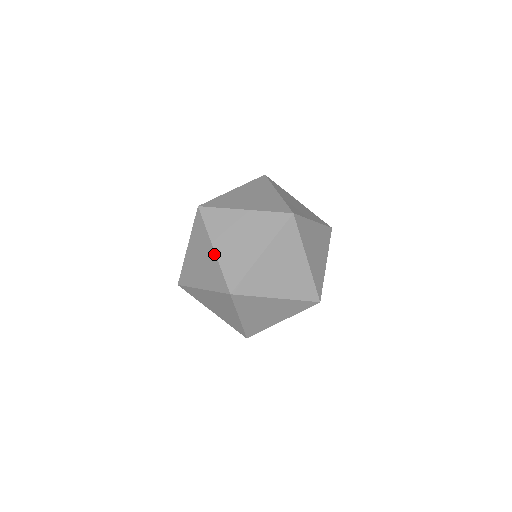
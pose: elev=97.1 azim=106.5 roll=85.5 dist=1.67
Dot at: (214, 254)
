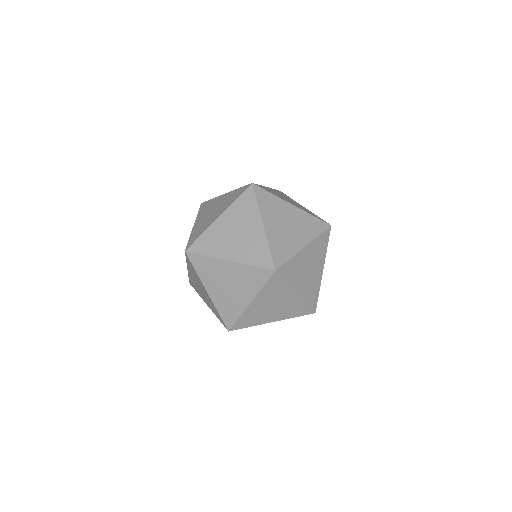
Dot at: (233, 263)
